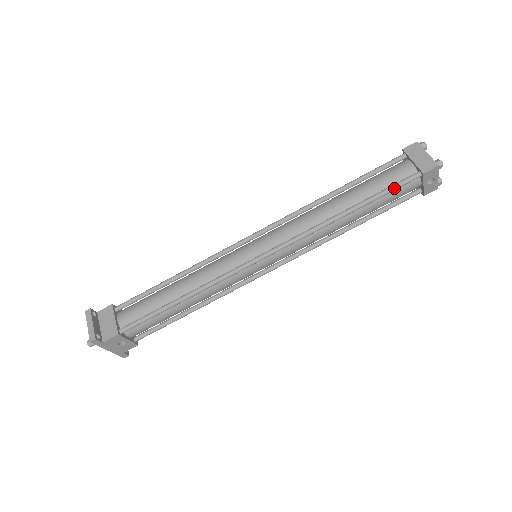
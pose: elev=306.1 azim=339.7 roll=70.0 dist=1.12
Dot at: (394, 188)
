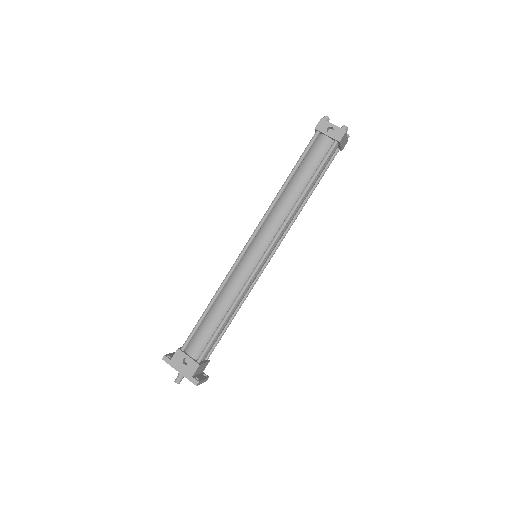
Dot at: (305, 150)
